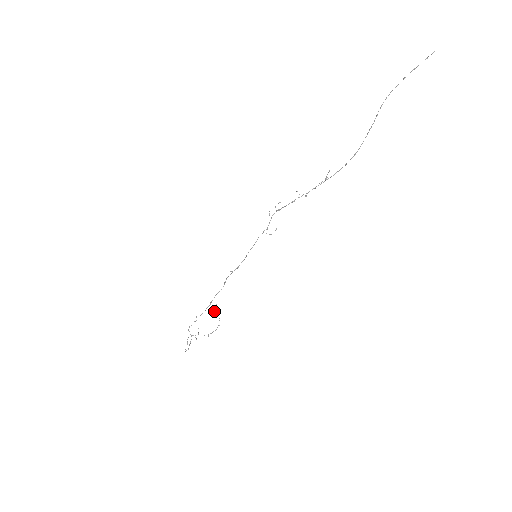
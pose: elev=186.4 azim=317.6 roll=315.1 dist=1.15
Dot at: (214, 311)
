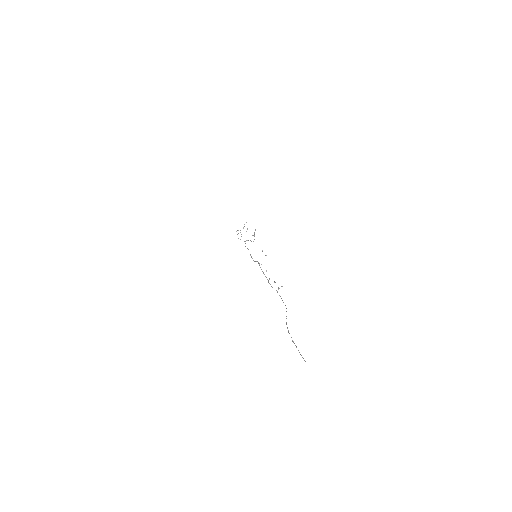
Dot at: (246, 240)
